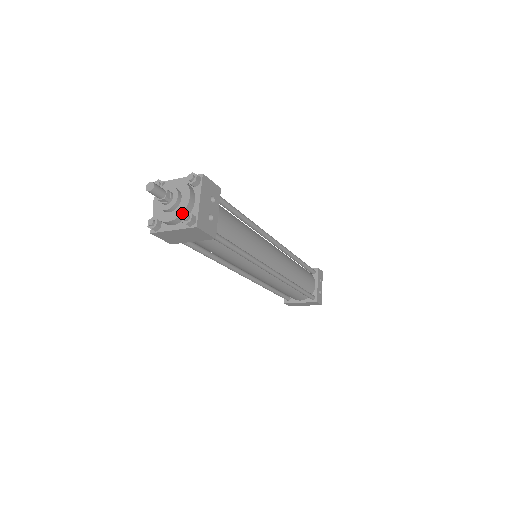
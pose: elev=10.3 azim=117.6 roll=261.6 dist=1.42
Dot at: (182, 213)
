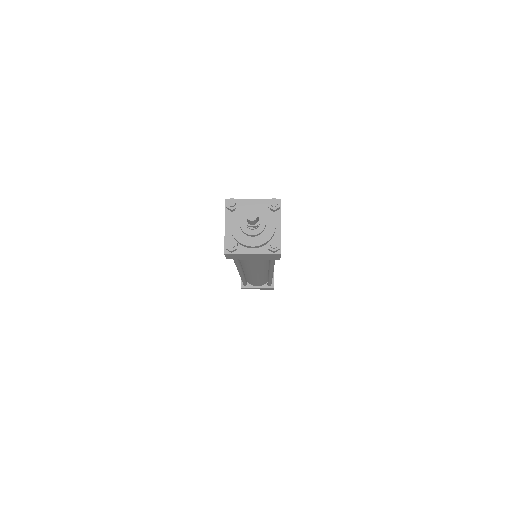
Dot at: (269, 240)
